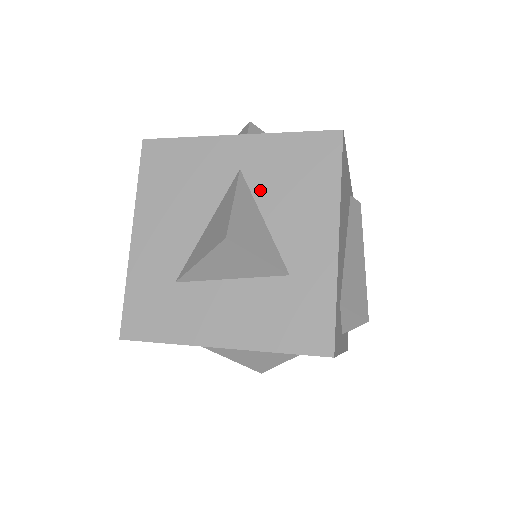
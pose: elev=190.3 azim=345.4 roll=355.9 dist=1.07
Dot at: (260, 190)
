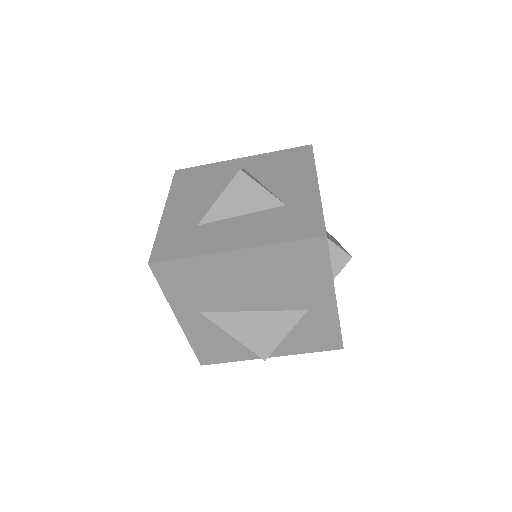
Dot at: (260, 175)
